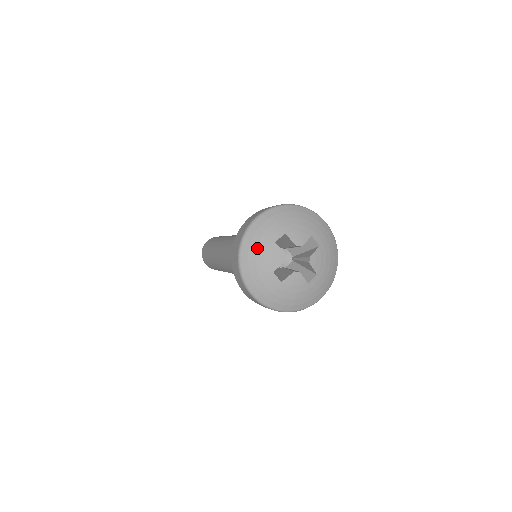
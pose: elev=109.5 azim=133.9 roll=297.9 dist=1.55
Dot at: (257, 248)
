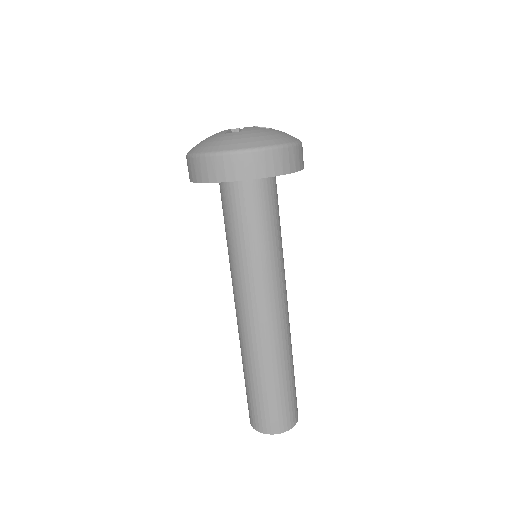
Dot at: (201, 142)
